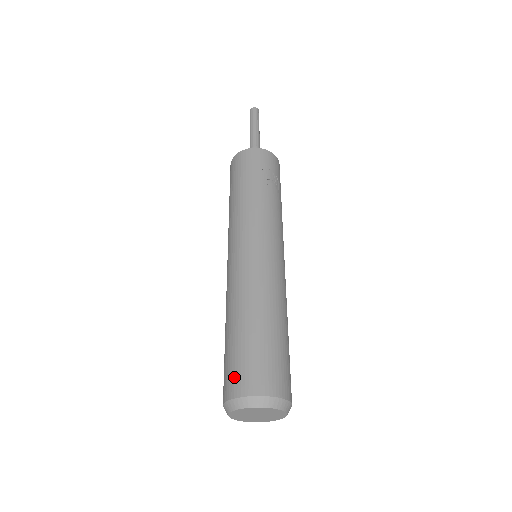
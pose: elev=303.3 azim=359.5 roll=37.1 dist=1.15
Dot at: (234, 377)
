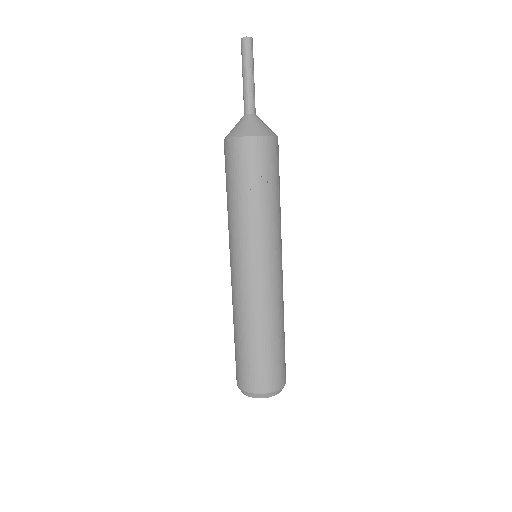
Dot at: (236, 372)
